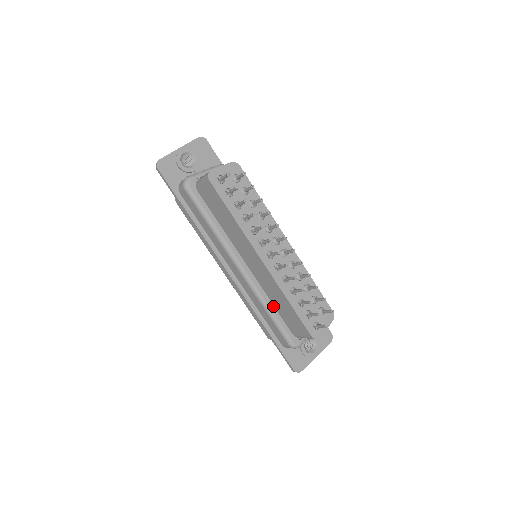
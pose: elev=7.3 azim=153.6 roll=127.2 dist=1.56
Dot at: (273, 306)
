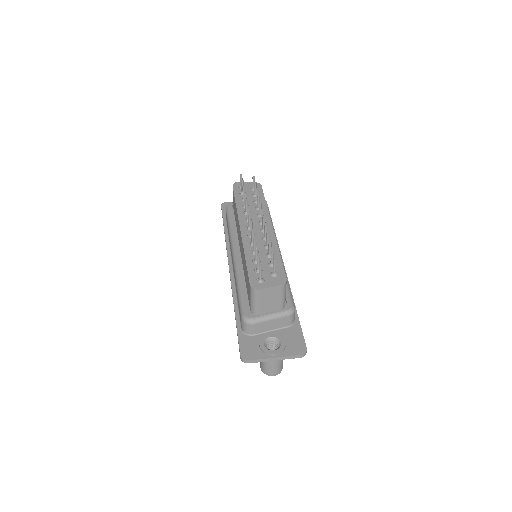
Dot at: (245, 284)
